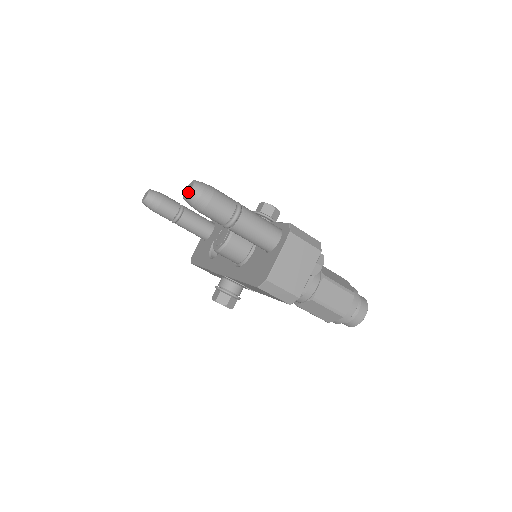
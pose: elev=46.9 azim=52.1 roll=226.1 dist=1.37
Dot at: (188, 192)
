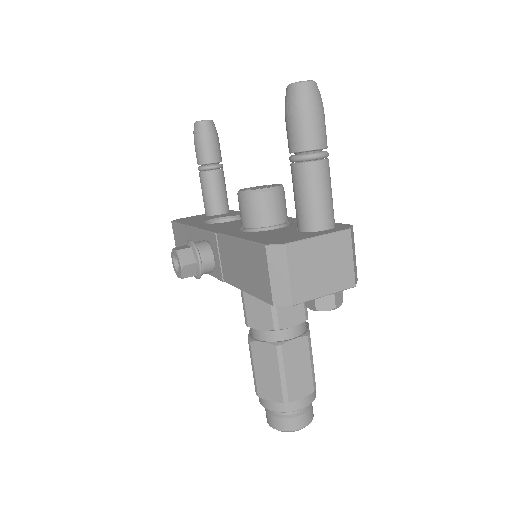
Dot at: occluded
